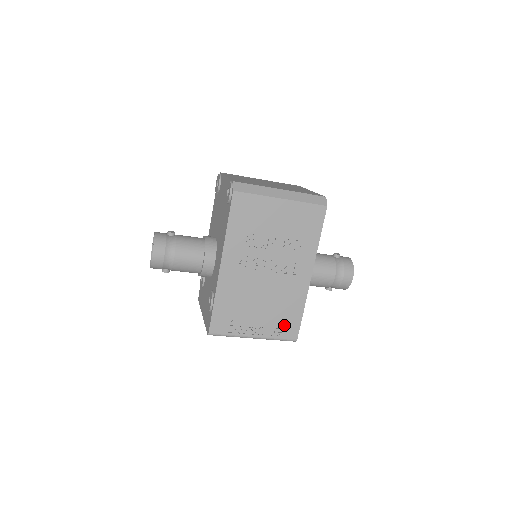
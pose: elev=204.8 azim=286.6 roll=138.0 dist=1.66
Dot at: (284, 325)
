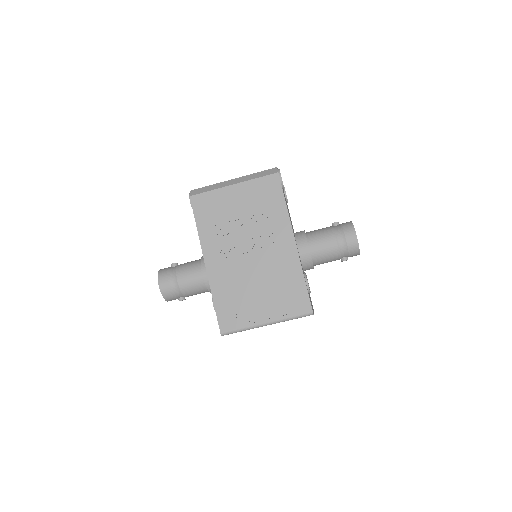
Dot at: (291, 300)
